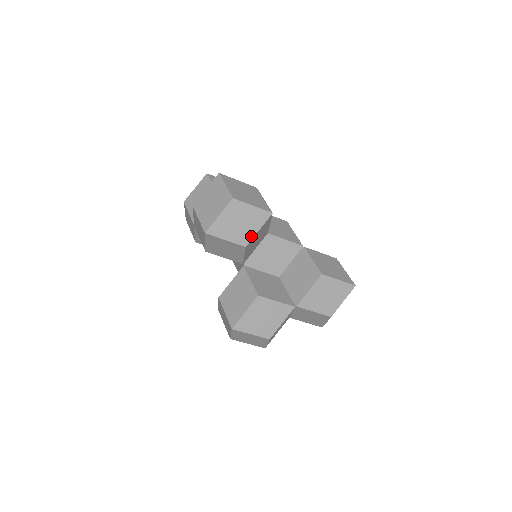
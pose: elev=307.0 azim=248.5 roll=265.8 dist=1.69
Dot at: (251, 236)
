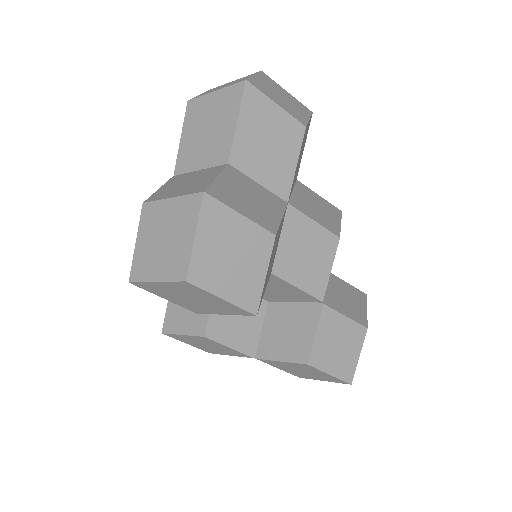
Dot at: (209, 312)
